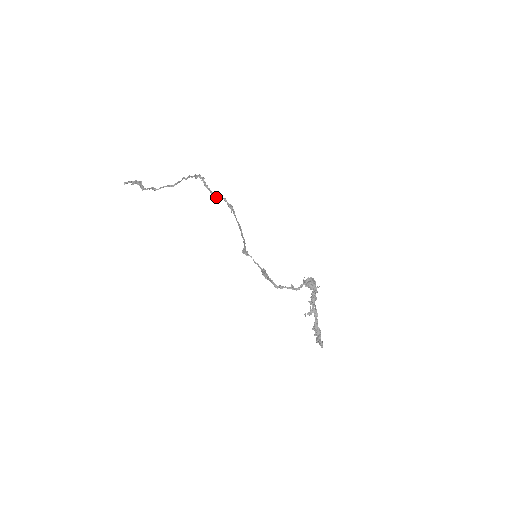
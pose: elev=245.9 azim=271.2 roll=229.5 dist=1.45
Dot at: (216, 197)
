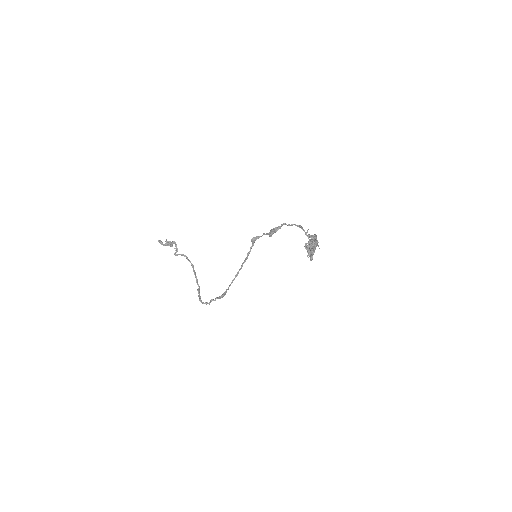
Dot at: (206, 303)
